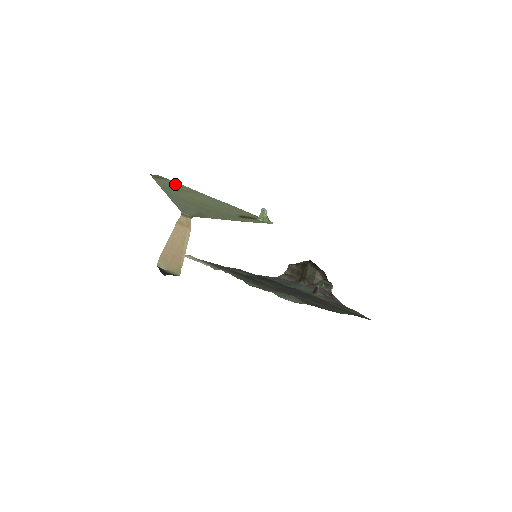
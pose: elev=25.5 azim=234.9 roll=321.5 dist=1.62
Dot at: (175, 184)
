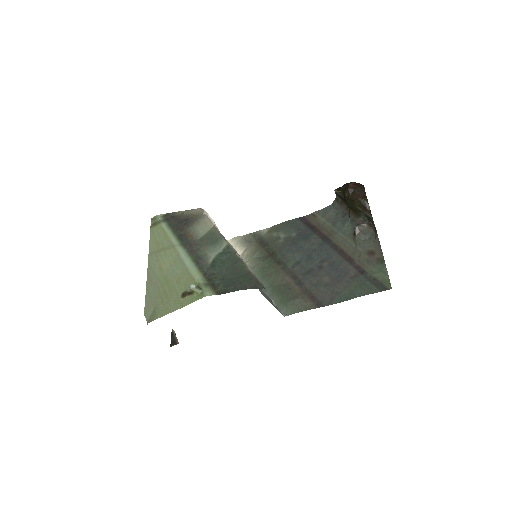
Dot at: (161, 234)
